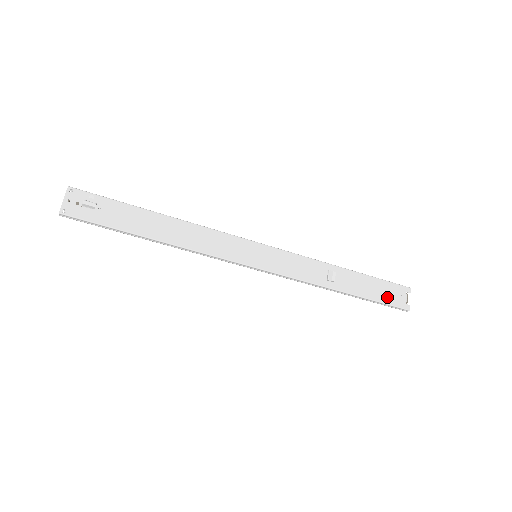
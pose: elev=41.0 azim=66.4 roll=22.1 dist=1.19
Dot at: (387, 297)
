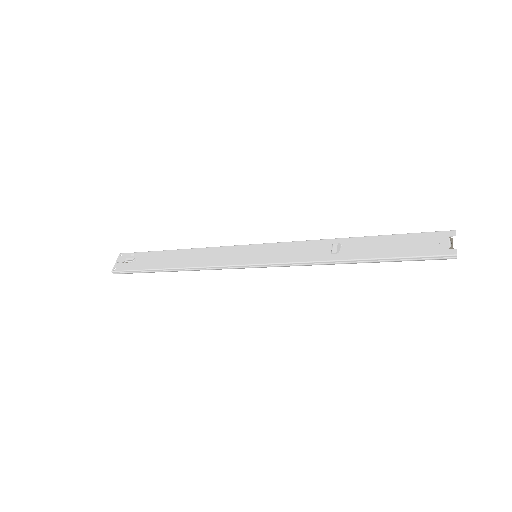
Dot at: (417, 249)
